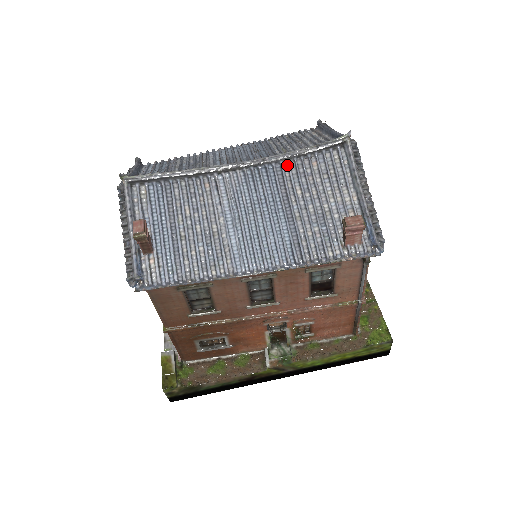
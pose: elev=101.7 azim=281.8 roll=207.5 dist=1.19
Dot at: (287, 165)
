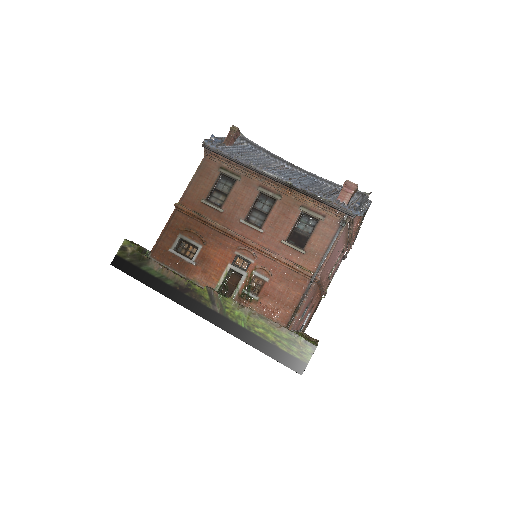
Dot at: (326, 185)
